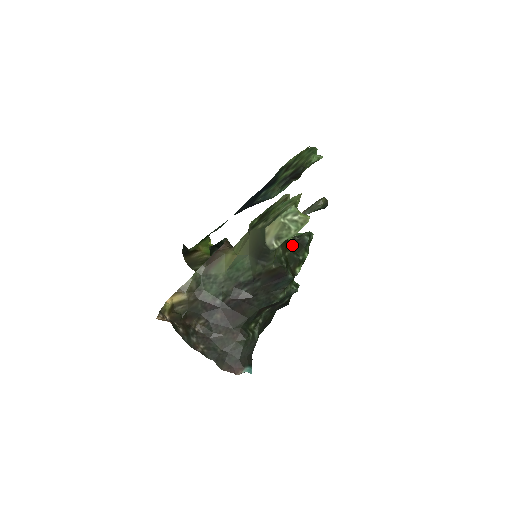
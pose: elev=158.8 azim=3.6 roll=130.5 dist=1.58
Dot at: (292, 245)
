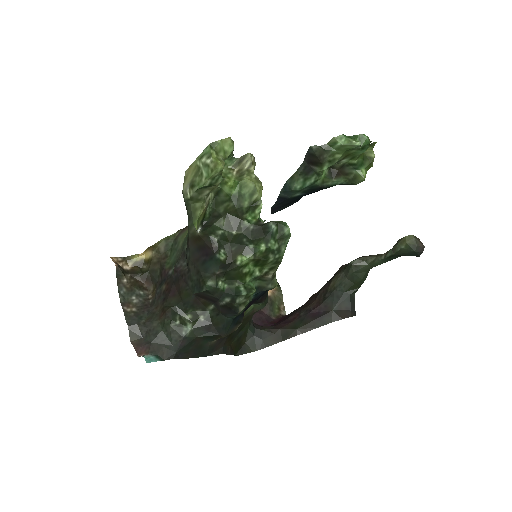
Dot at: (249, 227)
